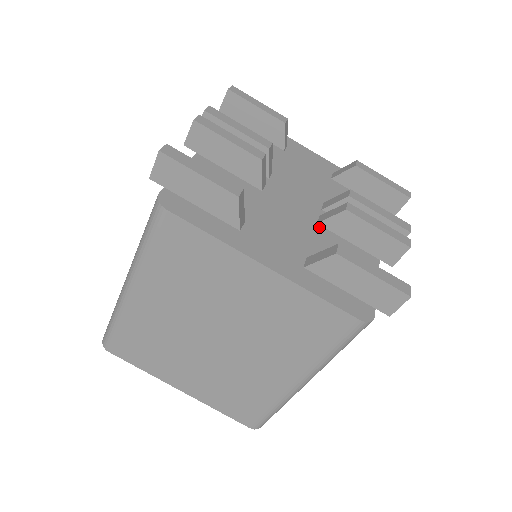
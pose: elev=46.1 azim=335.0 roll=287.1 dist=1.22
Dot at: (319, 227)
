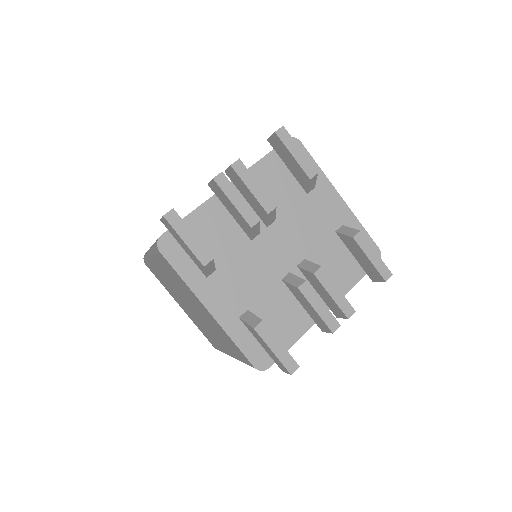
Dot at: (281, 283)
